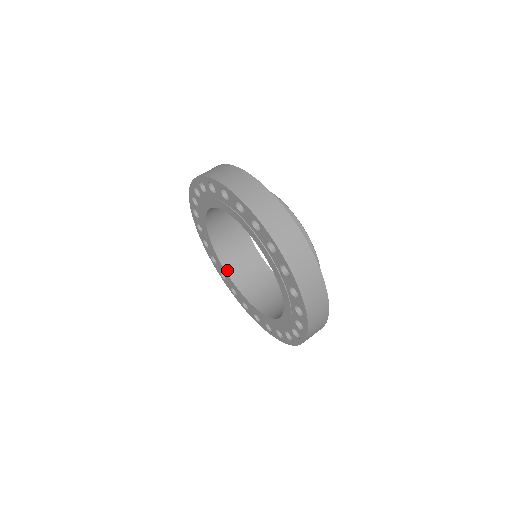
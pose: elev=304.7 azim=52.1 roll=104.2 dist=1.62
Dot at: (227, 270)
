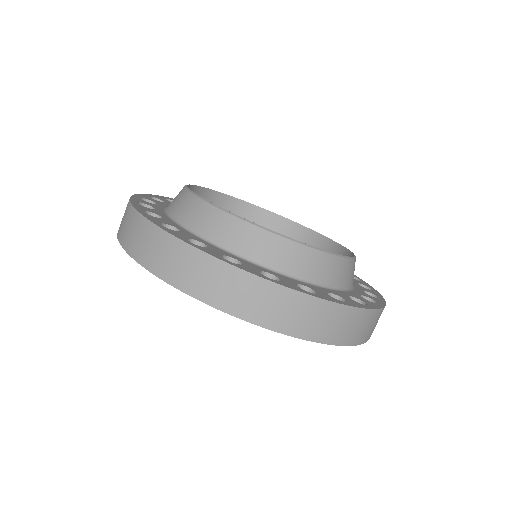
Dot at: occluded
